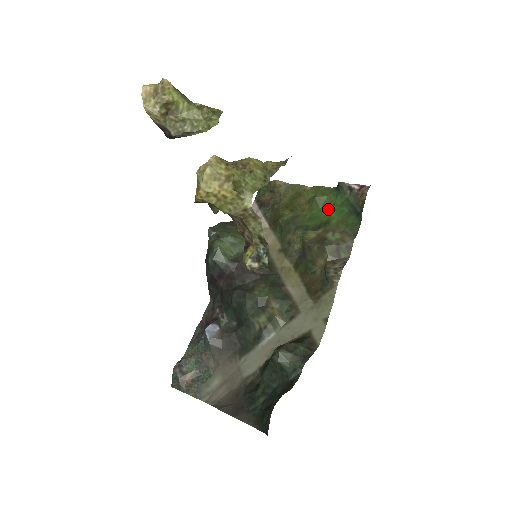
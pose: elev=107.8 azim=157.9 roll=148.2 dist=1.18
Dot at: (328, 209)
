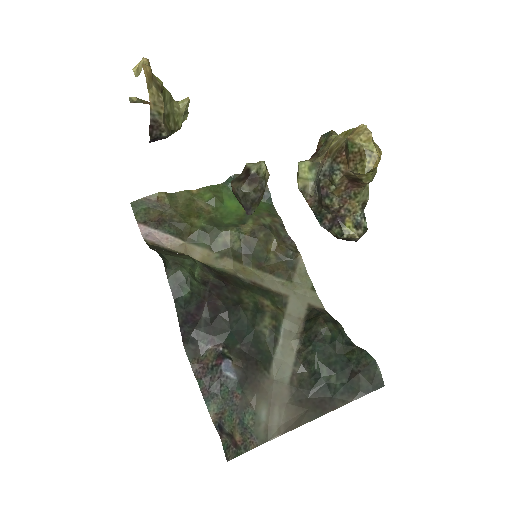
Dot at: (233, 203)
